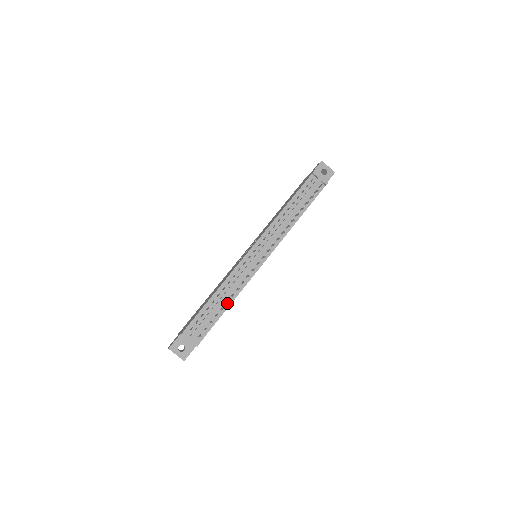
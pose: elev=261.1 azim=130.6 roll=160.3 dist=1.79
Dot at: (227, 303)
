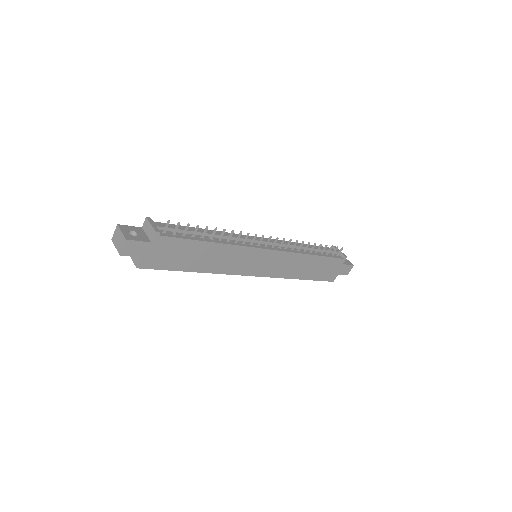
Dot at: (211, 240)
